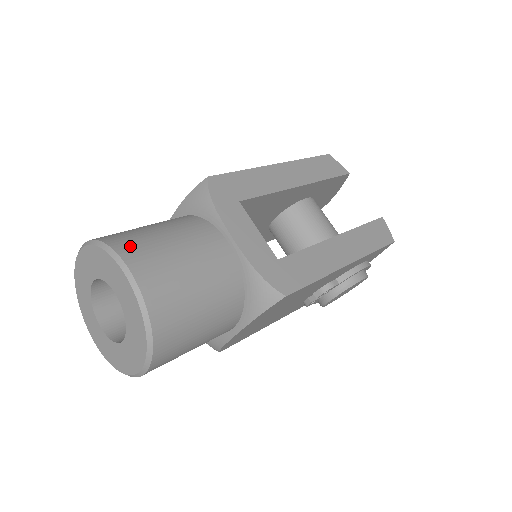
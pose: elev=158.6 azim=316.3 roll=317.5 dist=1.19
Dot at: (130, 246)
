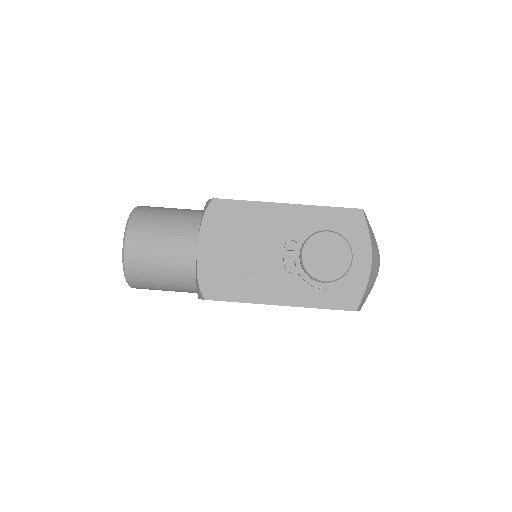
Dot at: (138, 285)
